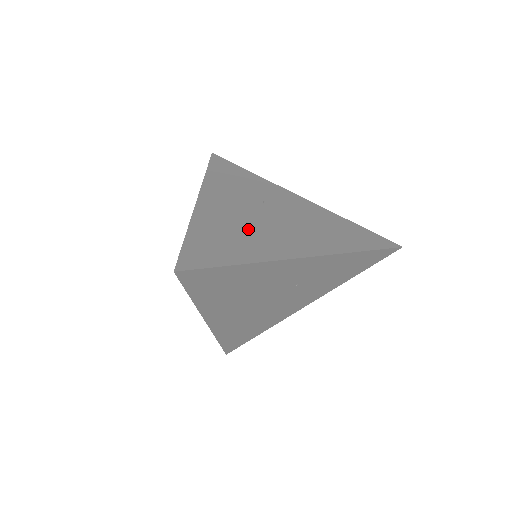
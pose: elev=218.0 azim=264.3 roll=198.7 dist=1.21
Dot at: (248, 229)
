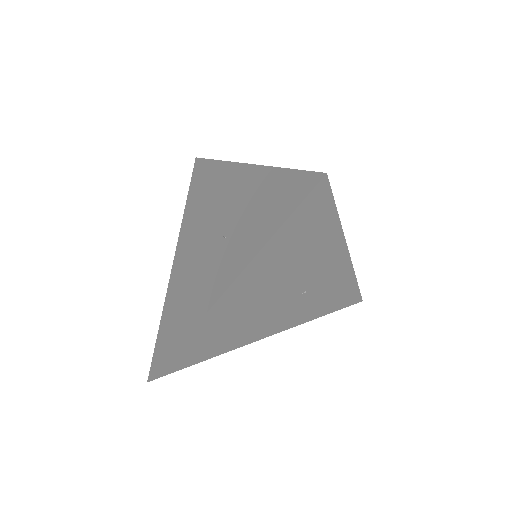
Dot at: occluded
